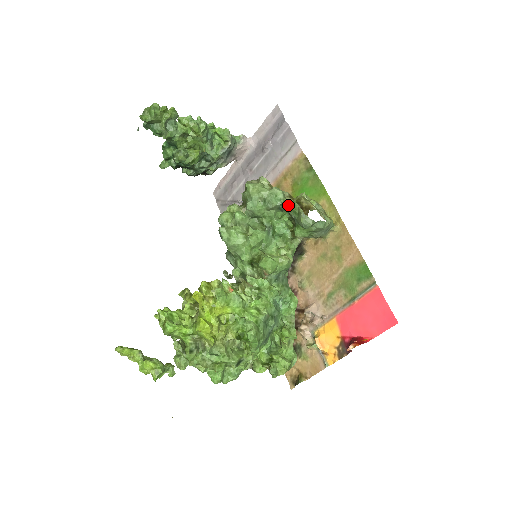
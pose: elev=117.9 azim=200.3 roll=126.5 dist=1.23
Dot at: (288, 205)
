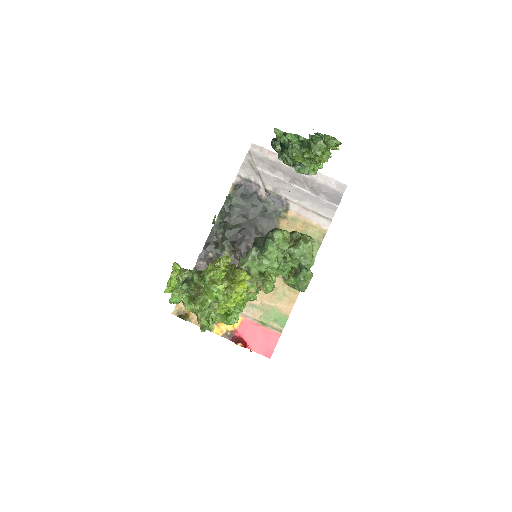
Dot at: (307, 271)
